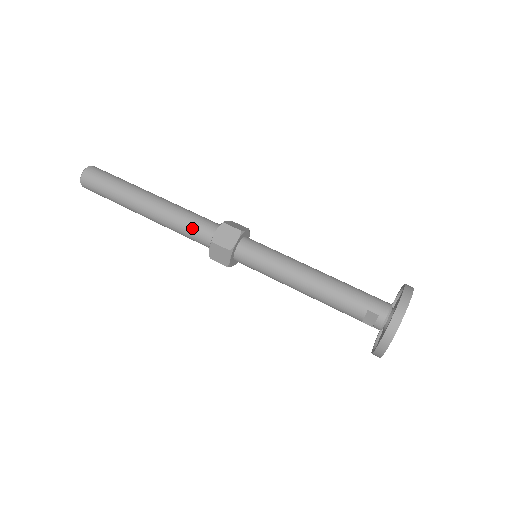
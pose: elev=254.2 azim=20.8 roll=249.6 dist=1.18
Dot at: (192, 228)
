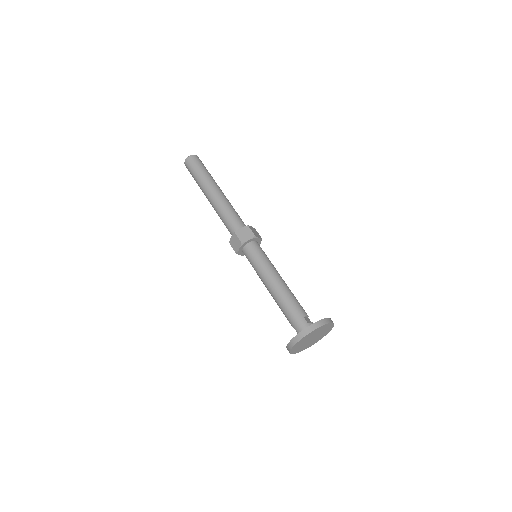
Dot at: occluded
